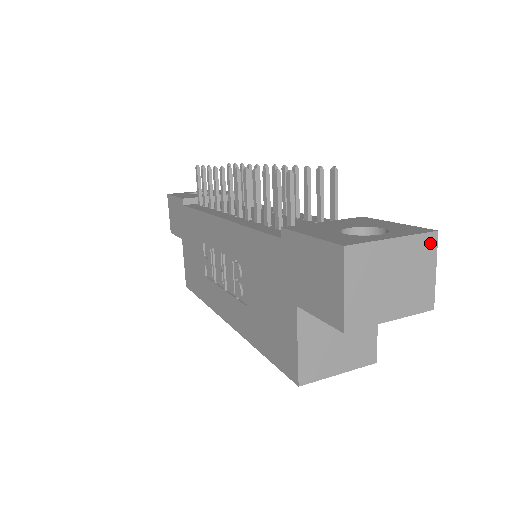
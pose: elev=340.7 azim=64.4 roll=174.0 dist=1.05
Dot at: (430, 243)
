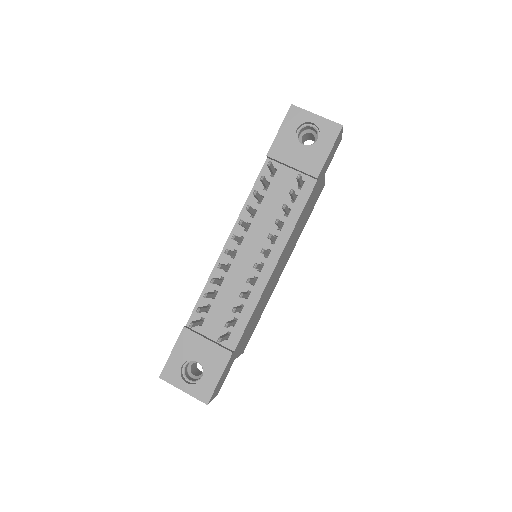
Dot at: (205, 401)
